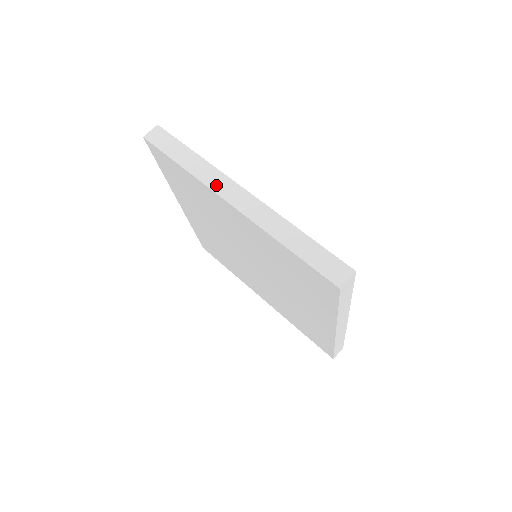
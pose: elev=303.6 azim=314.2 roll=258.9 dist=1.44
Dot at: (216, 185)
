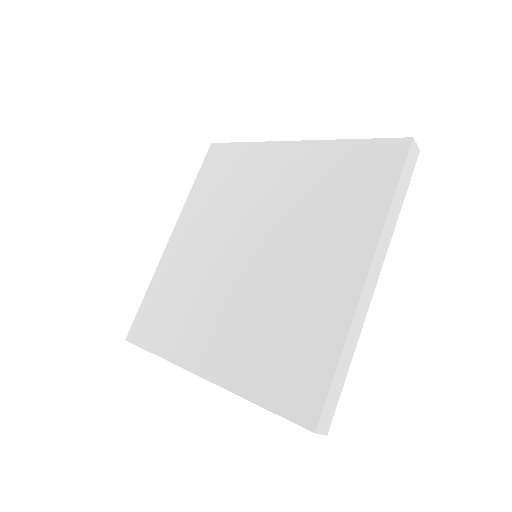
Dot at: occluded
